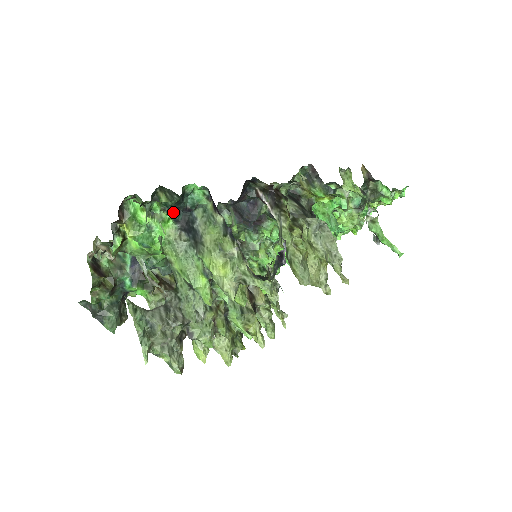
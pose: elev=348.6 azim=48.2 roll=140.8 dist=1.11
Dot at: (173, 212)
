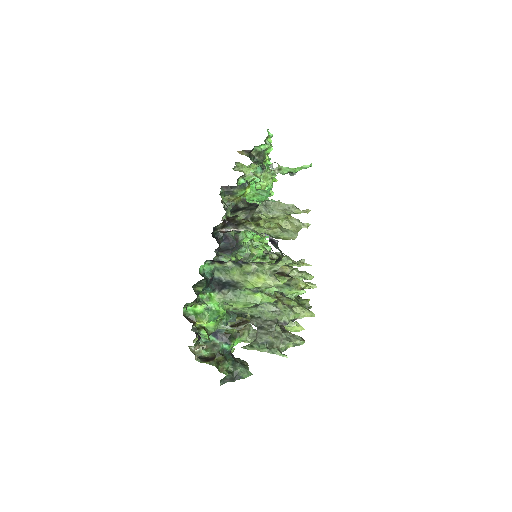
Dot at: (209, 289)
